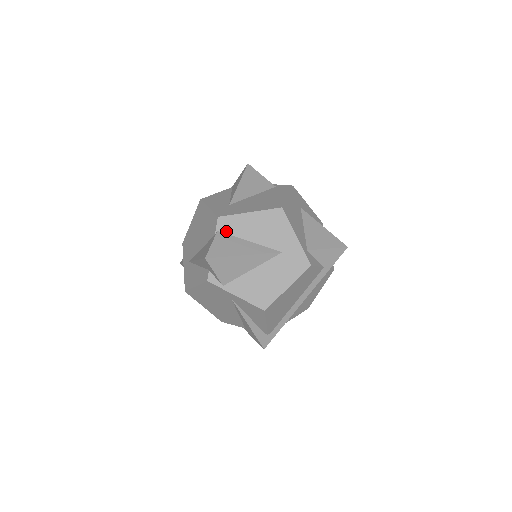
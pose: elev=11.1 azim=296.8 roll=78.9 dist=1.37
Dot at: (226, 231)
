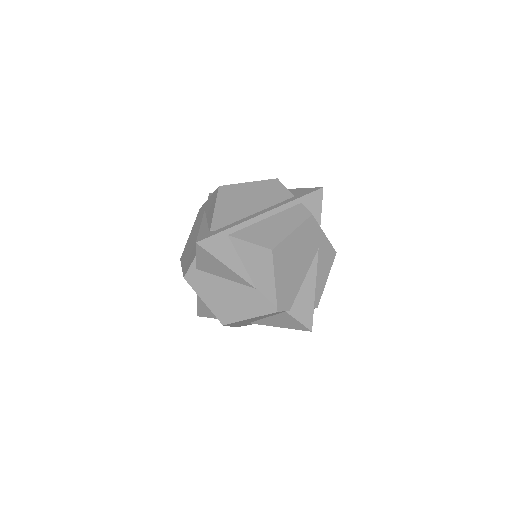
Dot at: occluded
